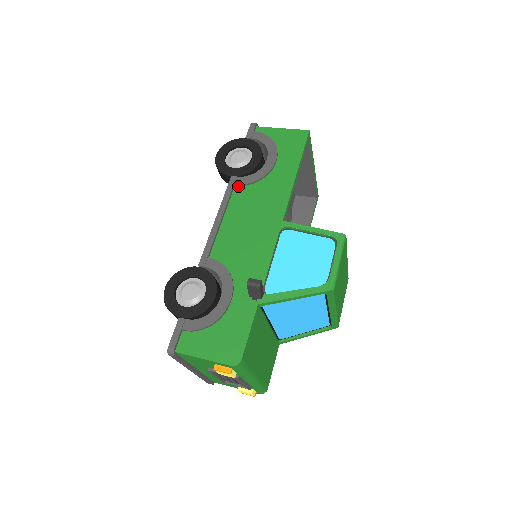
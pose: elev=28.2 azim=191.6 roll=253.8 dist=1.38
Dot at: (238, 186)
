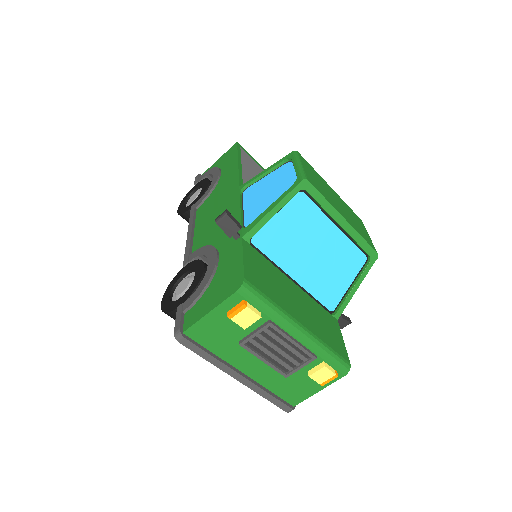
Dot at: (199, 207)
